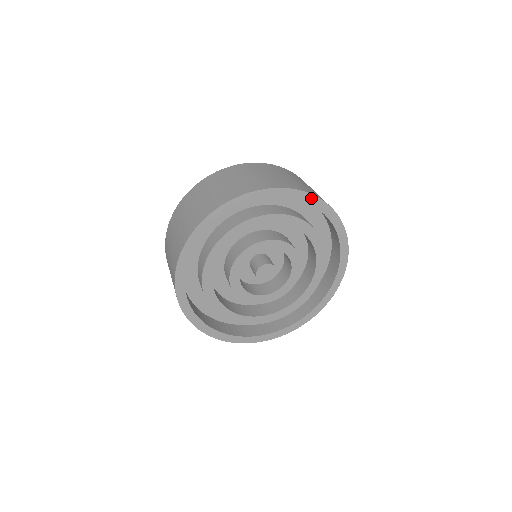
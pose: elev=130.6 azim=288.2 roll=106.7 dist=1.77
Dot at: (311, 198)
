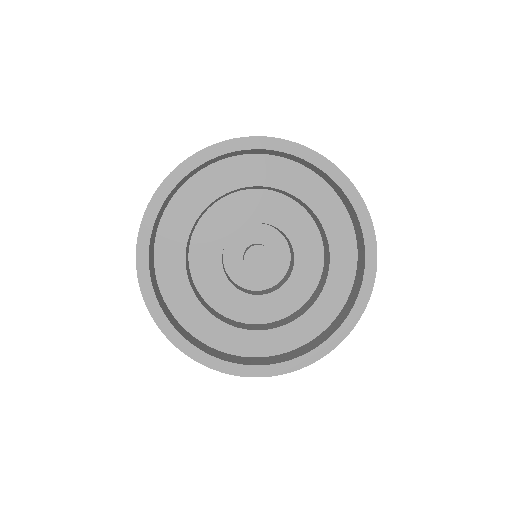
Dot at: (323, 162)
